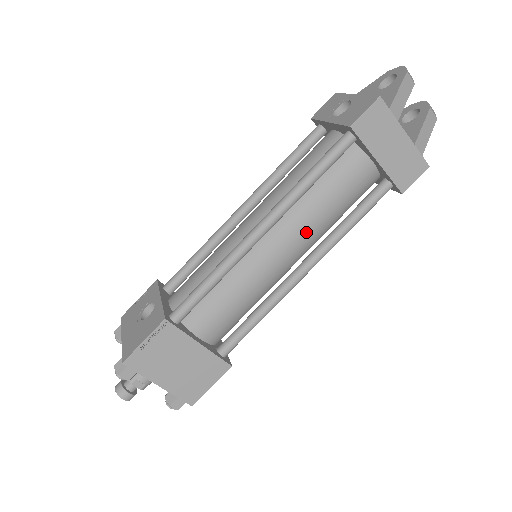
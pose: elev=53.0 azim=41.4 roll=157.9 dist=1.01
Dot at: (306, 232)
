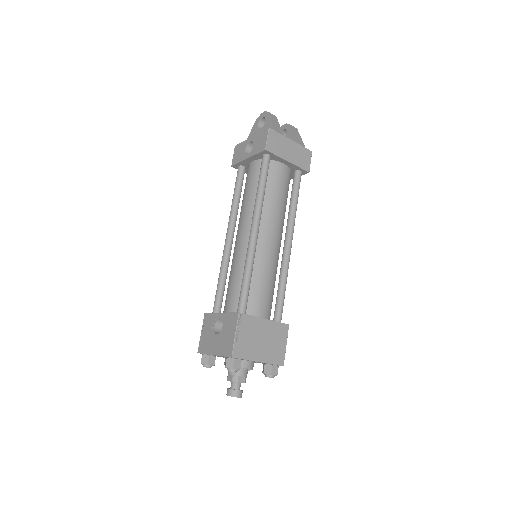
Dot at: (277, 220)
